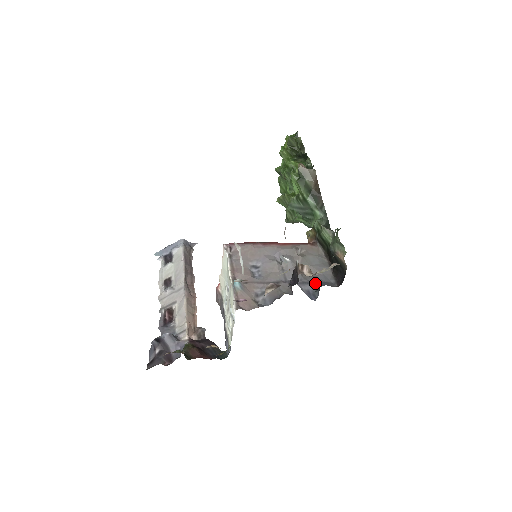
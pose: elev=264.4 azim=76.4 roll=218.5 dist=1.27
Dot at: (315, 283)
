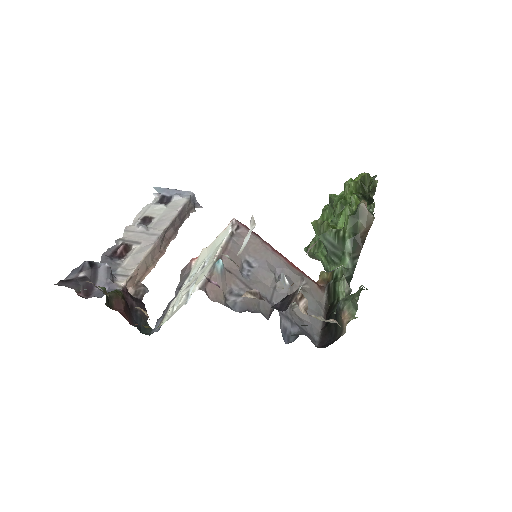
Dot at: (298, 326)
